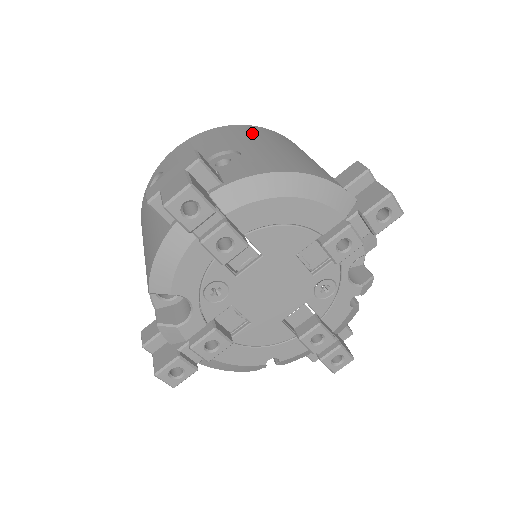
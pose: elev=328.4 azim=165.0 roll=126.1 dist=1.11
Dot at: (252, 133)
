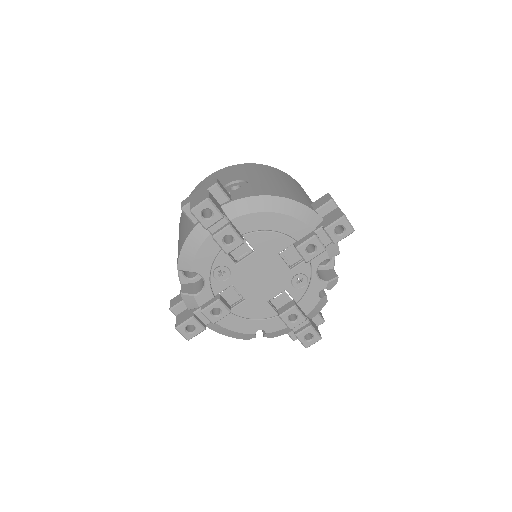
Dot at: (261, 170)
